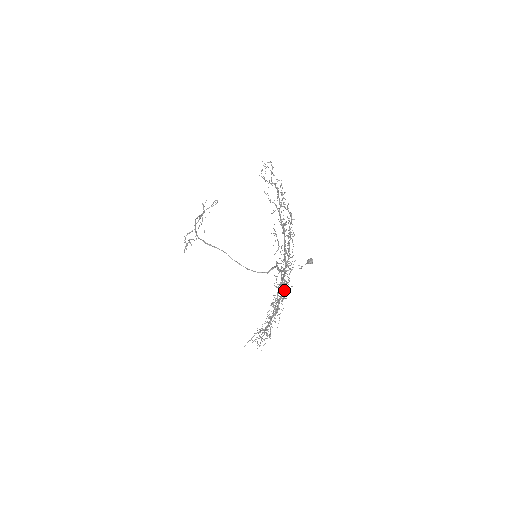
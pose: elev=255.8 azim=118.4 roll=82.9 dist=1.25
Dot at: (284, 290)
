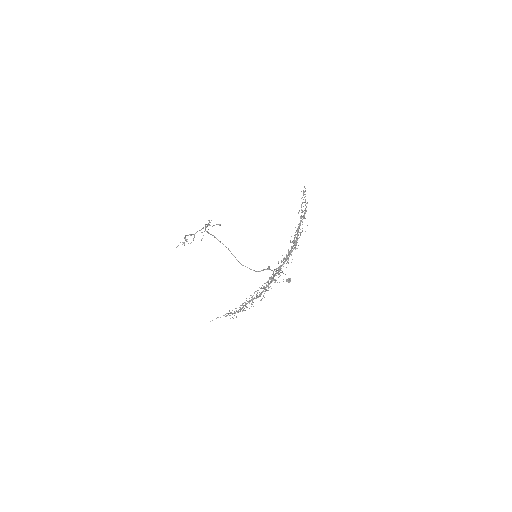
Dot at: occluded
